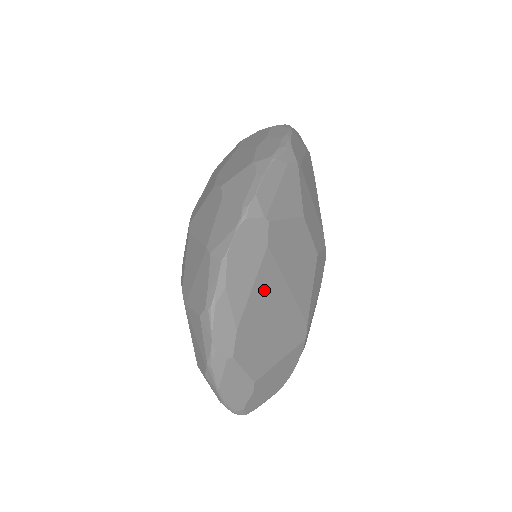
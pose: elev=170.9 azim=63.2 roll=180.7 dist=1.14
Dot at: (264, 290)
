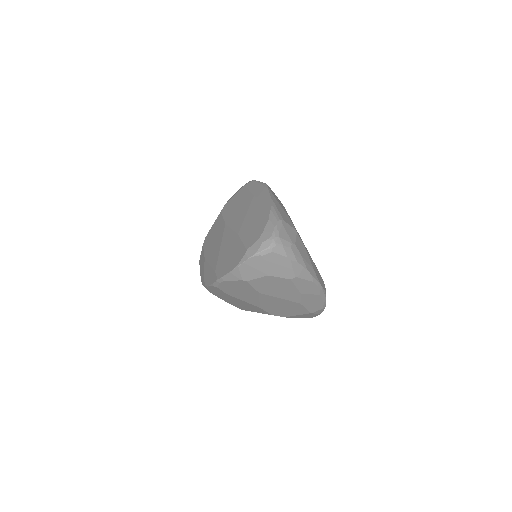
Dot at: occluded
